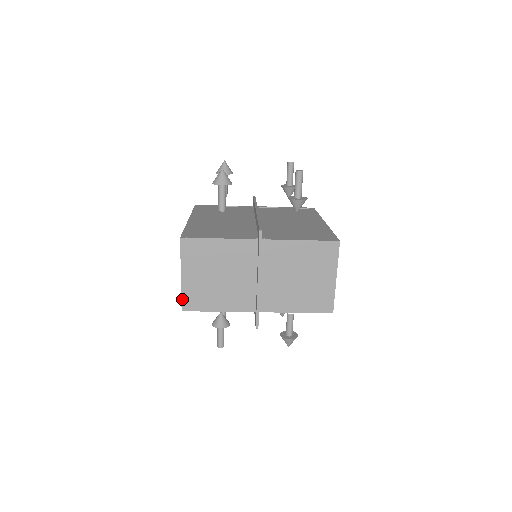
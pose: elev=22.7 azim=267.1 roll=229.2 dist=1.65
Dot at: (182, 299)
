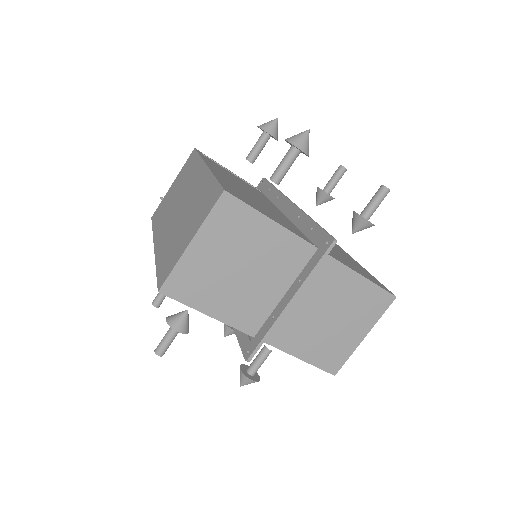
Dot at: (170, 275)
